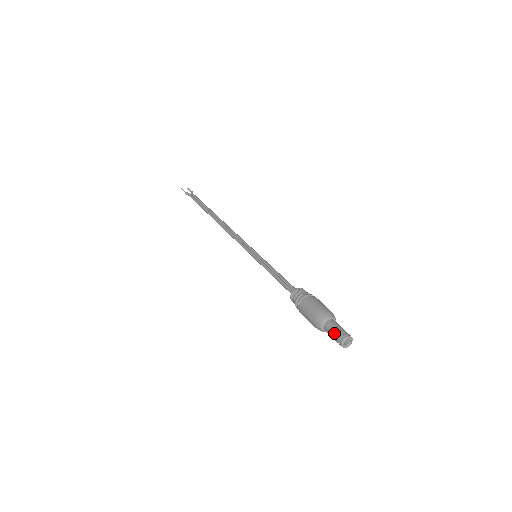
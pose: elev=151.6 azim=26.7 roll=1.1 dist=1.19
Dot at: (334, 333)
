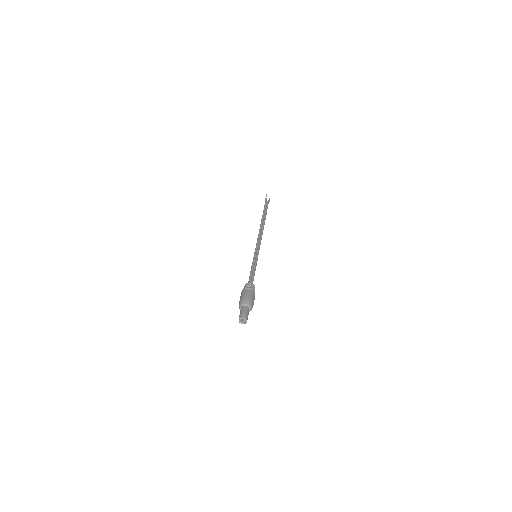
Dot at: (242, 312)
